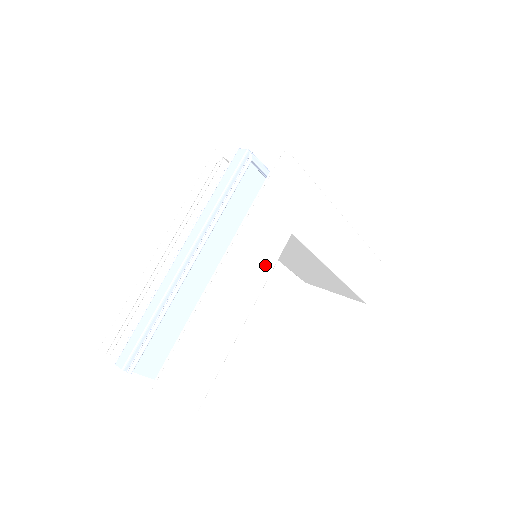
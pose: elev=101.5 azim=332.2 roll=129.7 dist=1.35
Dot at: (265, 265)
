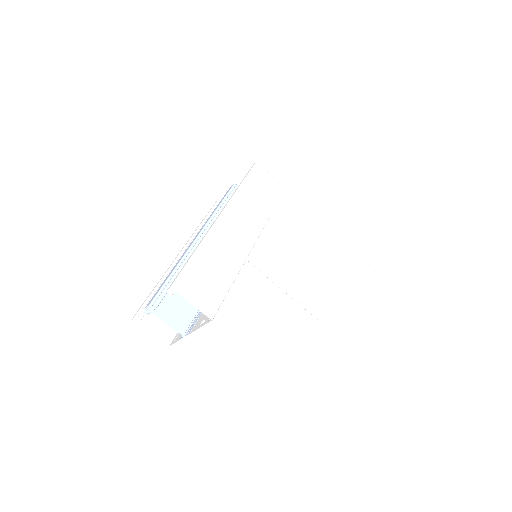
Dot at: (254, 226)
